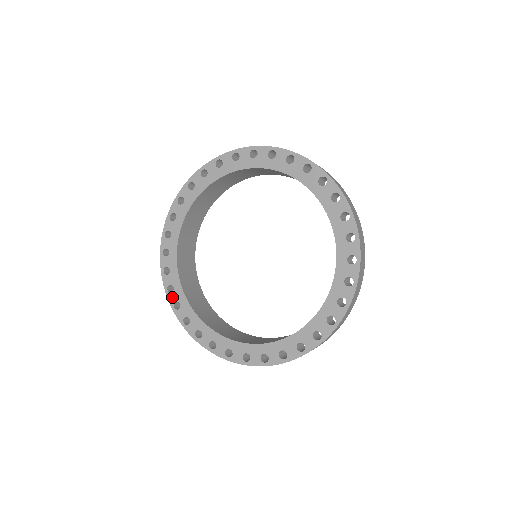
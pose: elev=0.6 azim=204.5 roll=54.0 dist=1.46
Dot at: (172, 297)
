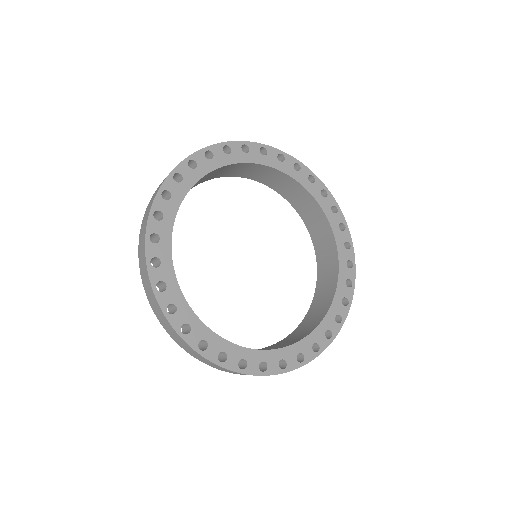
Dot at: (231, 363)
